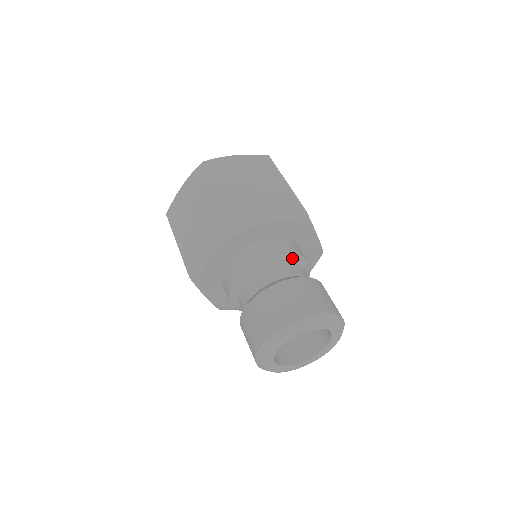
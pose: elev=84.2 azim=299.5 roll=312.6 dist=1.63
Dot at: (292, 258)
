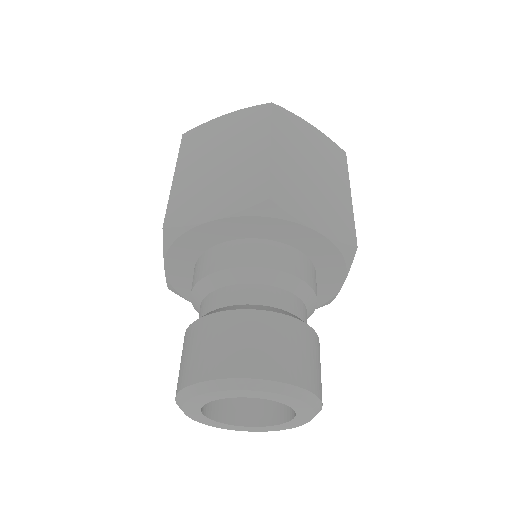
Dot at: (305, 291)
